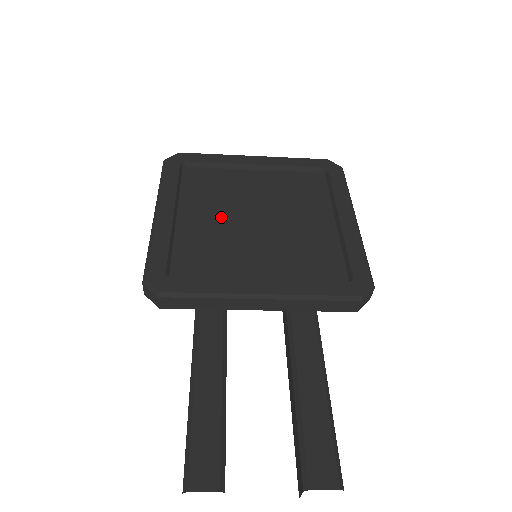
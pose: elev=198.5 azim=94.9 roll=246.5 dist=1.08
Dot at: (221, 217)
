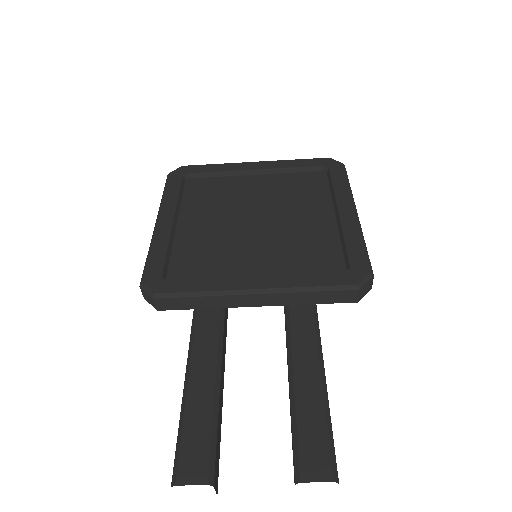
Dot at: (220, 221)
